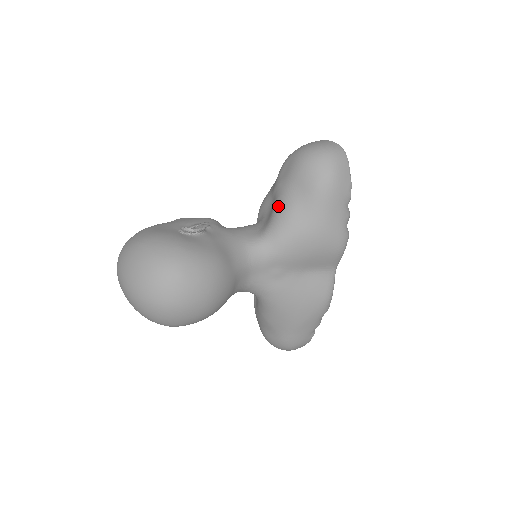
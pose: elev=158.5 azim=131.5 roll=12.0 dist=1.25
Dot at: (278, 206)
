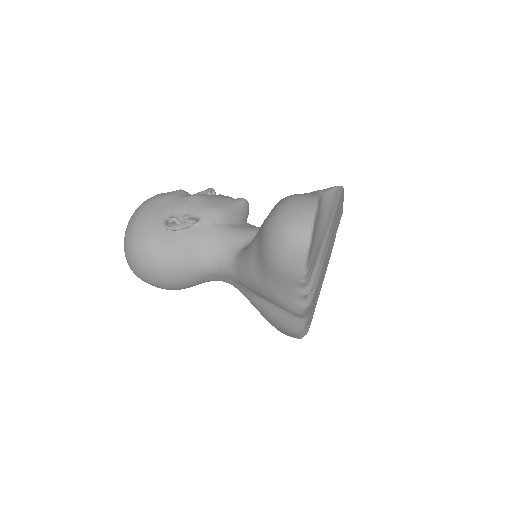
Dot at: (251, 242)
